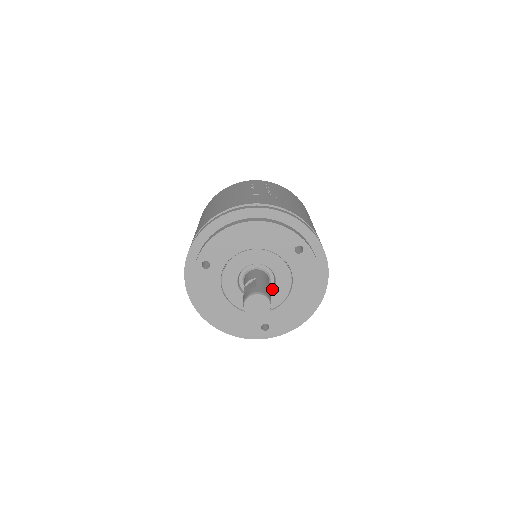
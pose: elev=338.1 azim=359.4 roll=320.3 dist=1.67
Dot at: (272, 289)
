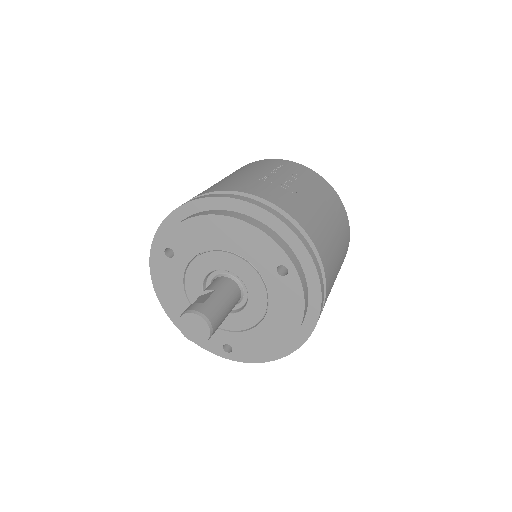
Dot at: (243, 307)
